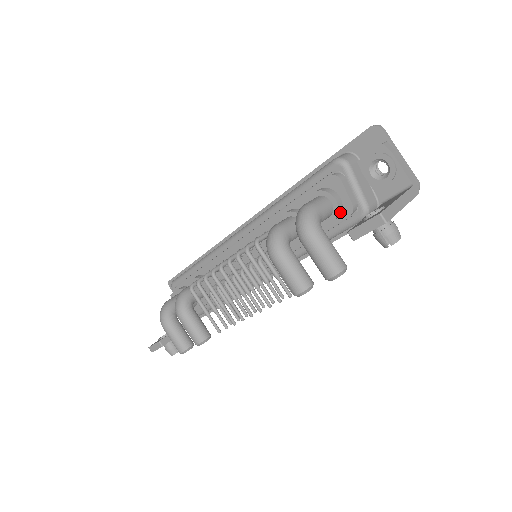
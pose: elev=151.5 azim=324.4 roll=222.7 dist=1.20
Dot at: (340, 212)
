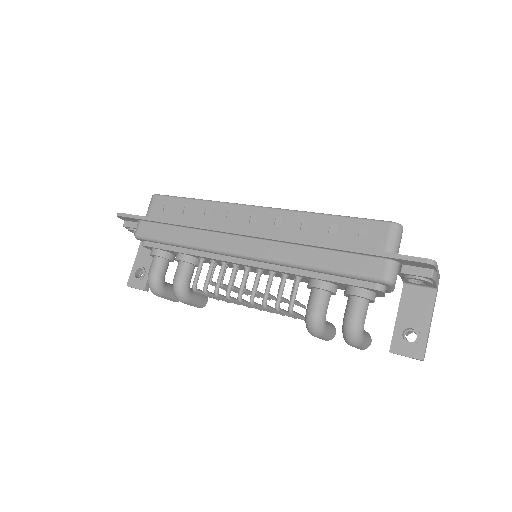
Dot at: occluded
